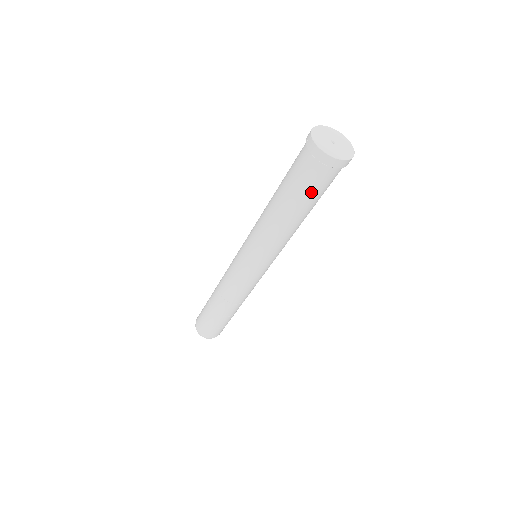
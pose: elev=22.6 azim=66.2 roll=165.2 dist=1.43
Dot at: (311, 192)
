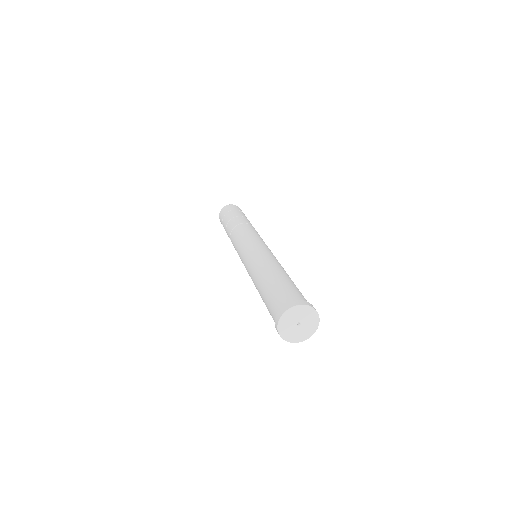
Dot at: occluded
